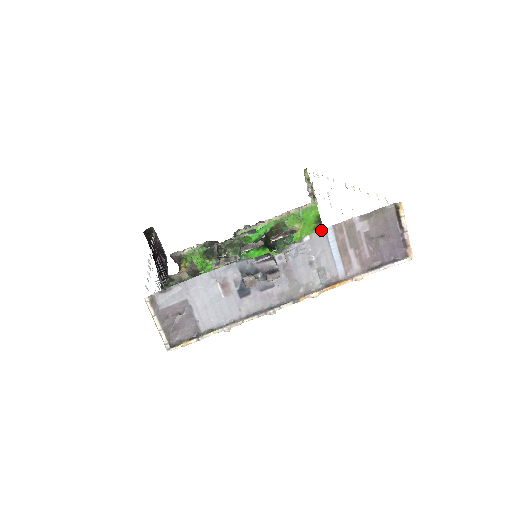
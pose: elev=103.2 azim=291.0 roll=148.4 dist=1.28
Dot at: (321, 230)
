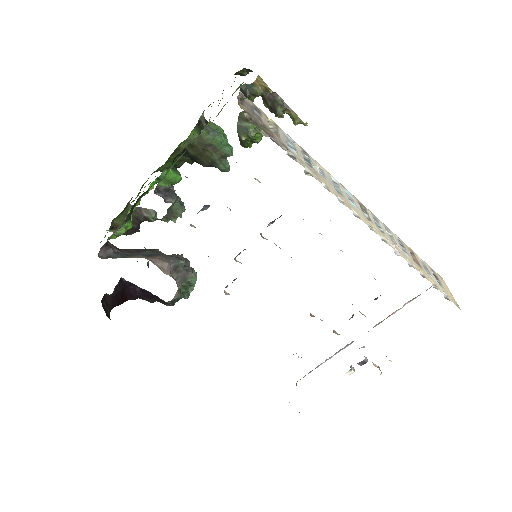
Dot at: occluded
